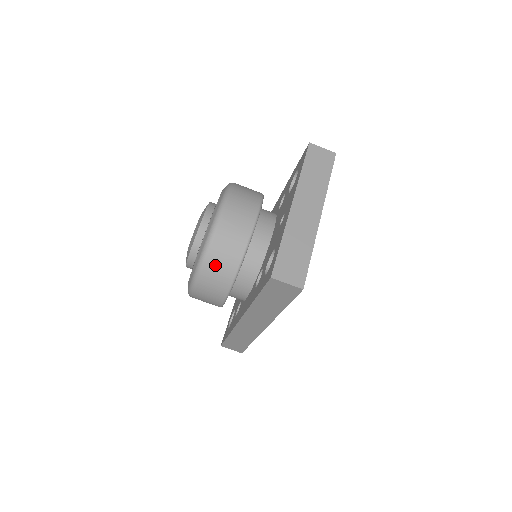
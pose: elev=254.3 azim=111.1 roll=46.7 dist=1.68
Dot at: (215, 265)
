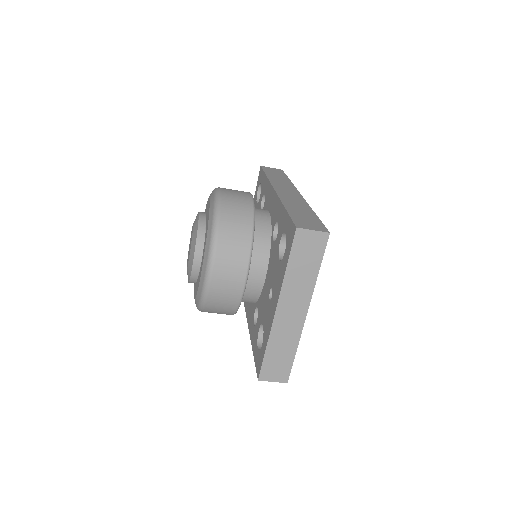
Dot at: (213, 312)
